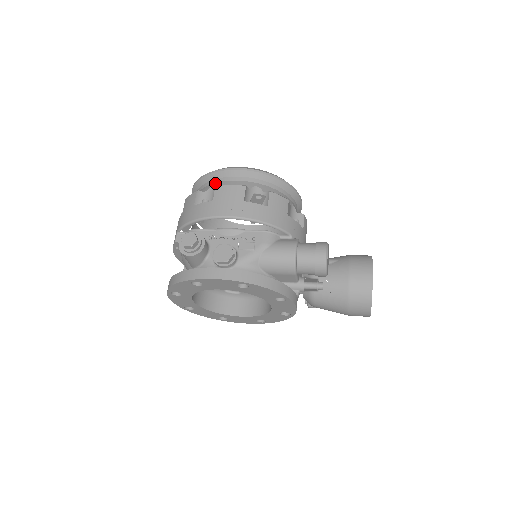
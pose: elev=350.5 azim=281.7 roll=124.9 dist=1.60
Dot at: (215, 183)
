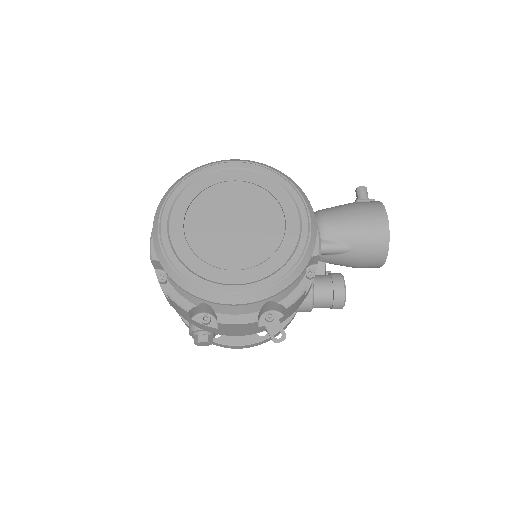
Dot at: occluded
